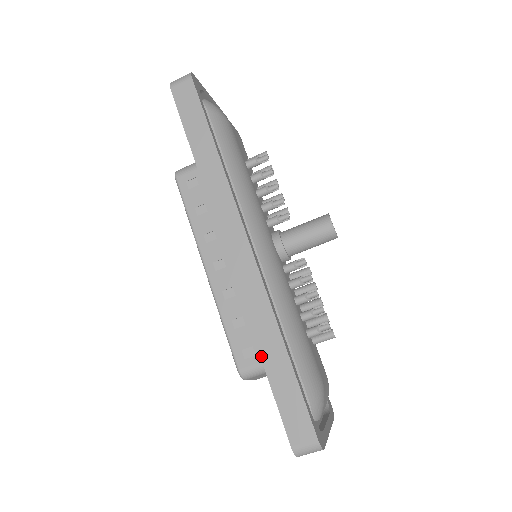
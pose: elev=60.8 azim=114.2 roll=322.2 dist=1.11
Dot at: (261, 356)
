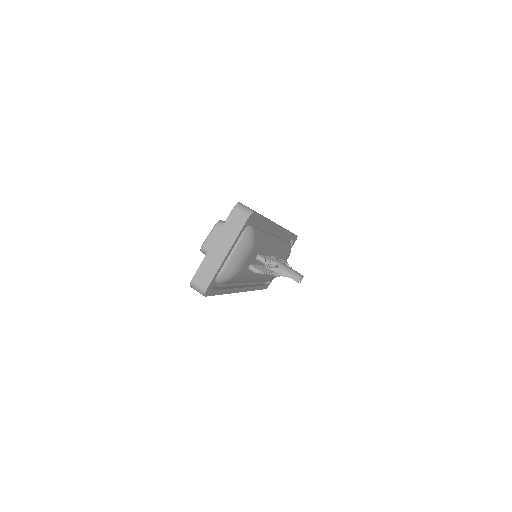
Dot at: occluded
